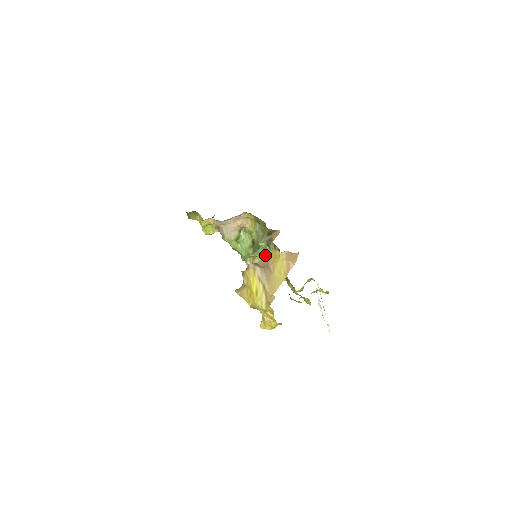
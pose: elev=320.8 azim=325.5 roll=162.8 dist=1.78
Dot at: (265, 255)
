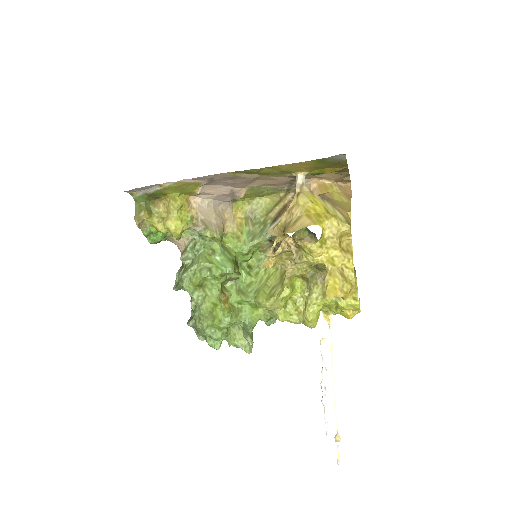
Dot at: occluded
